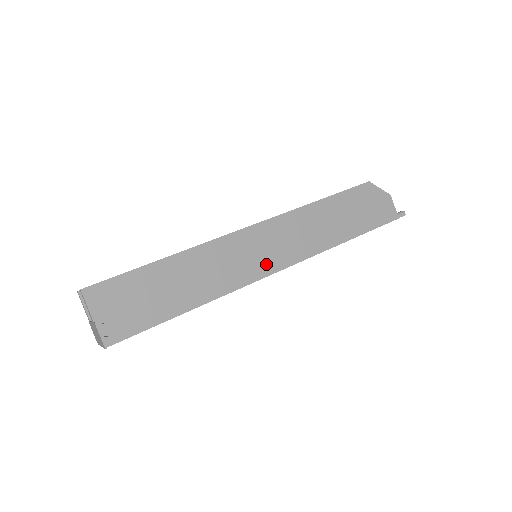
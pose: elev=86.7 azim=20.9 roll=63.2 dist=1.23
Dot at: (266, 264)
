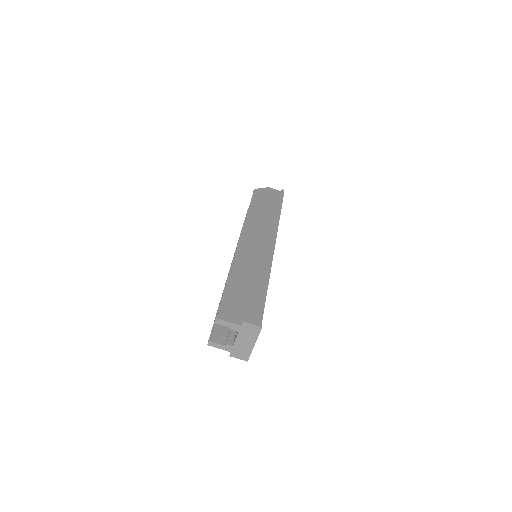
Dot at: (267, 247)
